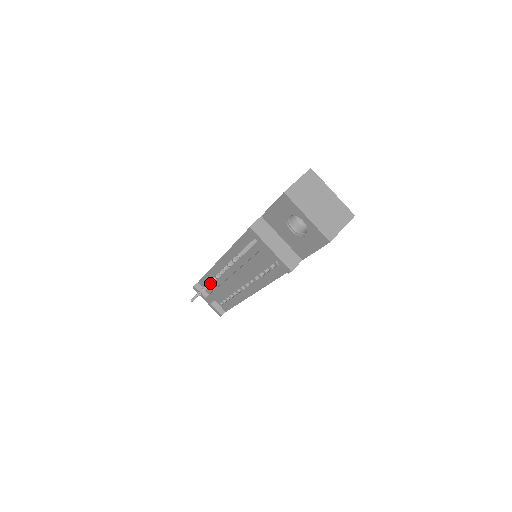
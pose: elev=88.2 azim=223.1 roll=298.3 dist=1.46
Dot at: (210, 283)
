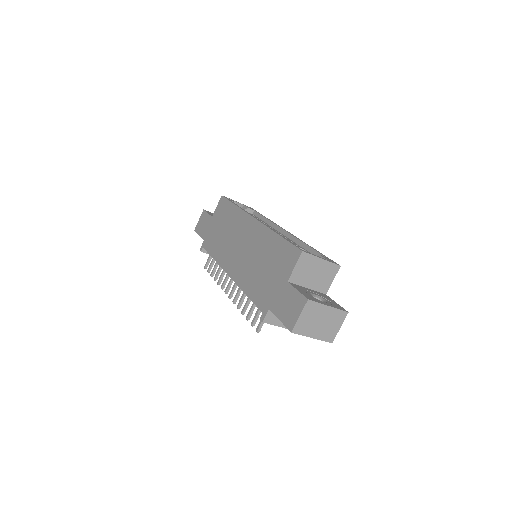
Dot at: (226, 293)
